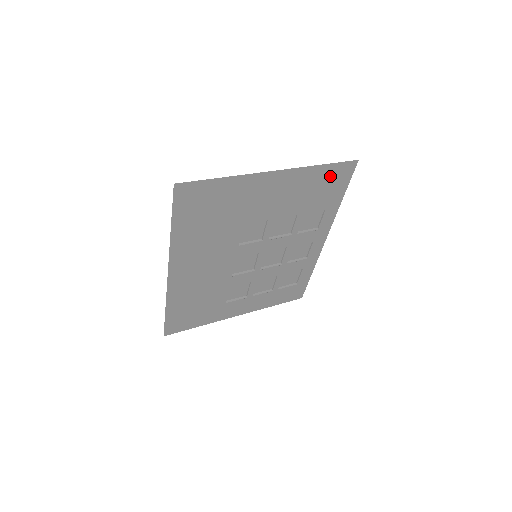
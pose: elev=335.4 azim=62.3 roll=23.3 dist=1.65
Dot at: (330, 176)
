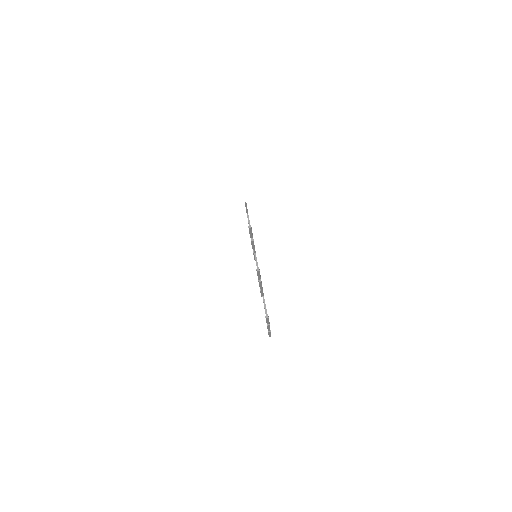
Dot at: occluded
